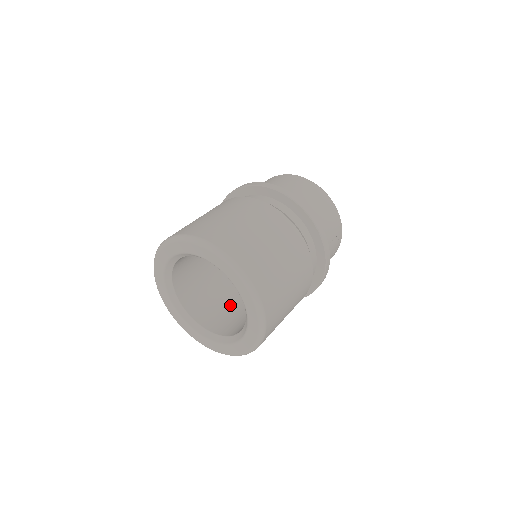
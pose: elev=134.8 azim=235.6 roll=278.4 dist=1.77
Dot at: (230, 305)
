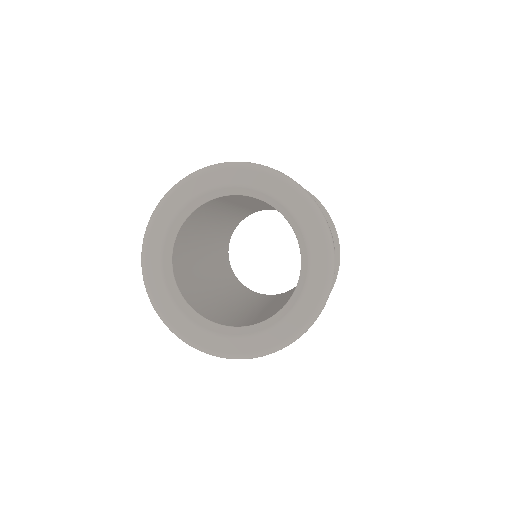
Dot at: (242, 315)
